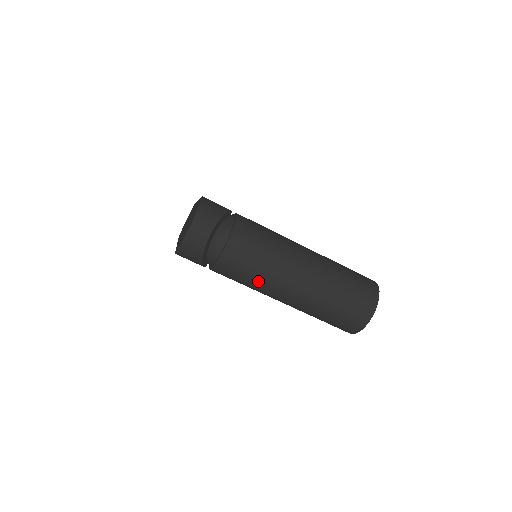
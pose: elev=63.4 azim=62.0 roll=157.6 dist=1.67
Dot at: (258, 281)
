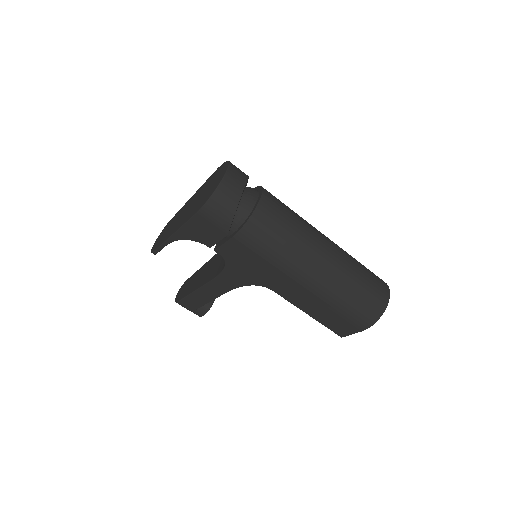
Dot at: (290, 244)
